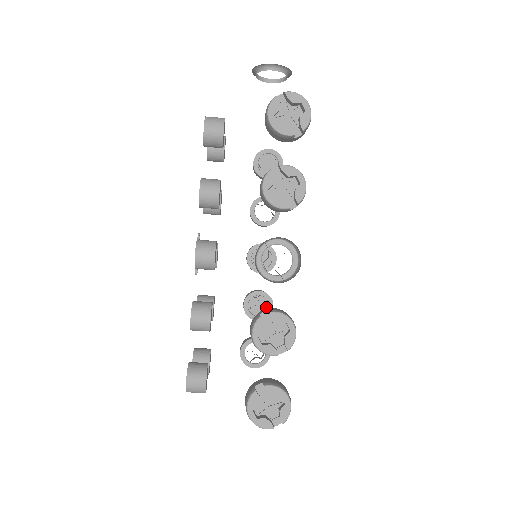
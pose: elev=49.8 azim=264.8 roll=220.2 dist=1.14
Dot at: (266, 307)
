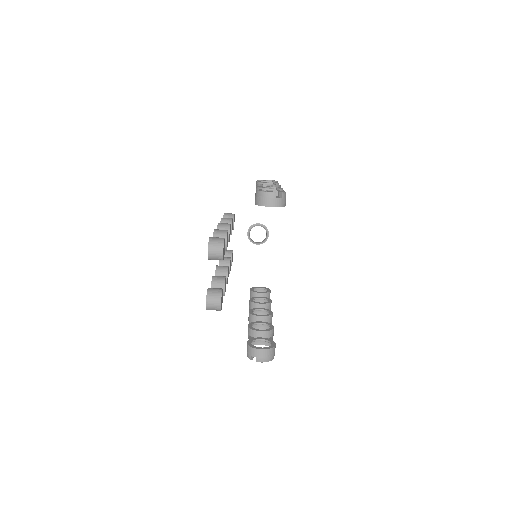
Dot at: occluded
